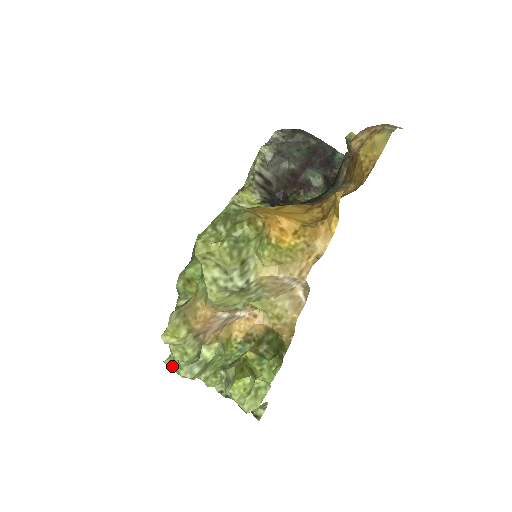
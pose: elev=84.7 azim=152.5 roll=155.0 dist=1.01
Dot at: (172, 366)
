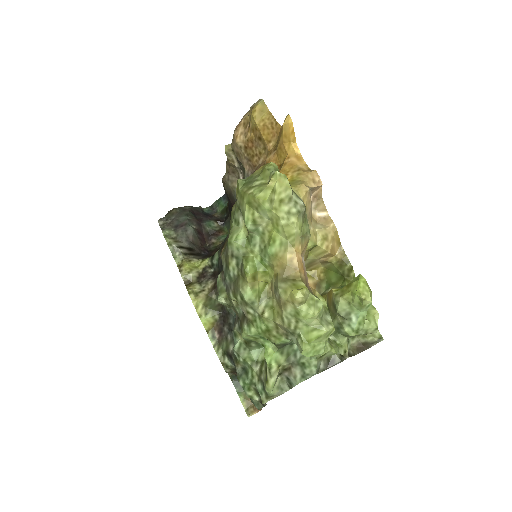
Dot at: (310, 346)
